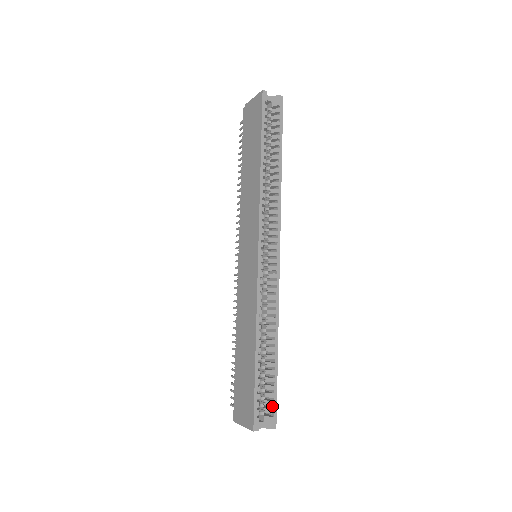
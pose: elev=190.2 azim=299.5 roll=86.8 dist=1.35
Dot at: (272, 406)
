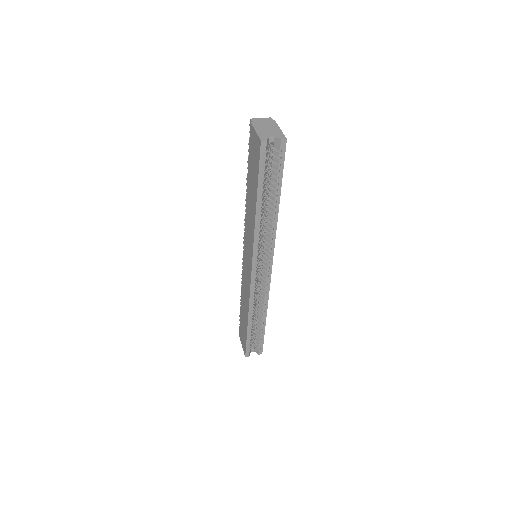
Dot at: (260, 344)
